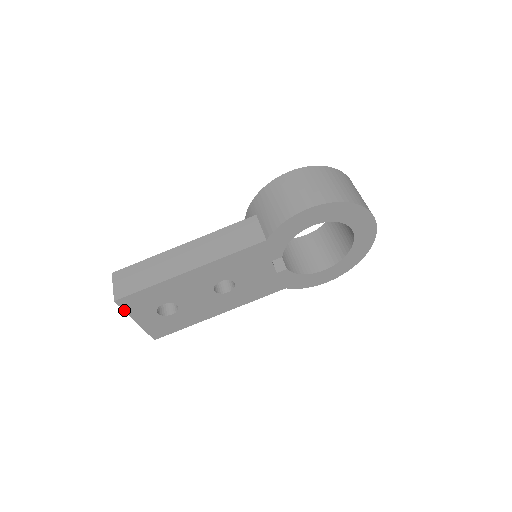
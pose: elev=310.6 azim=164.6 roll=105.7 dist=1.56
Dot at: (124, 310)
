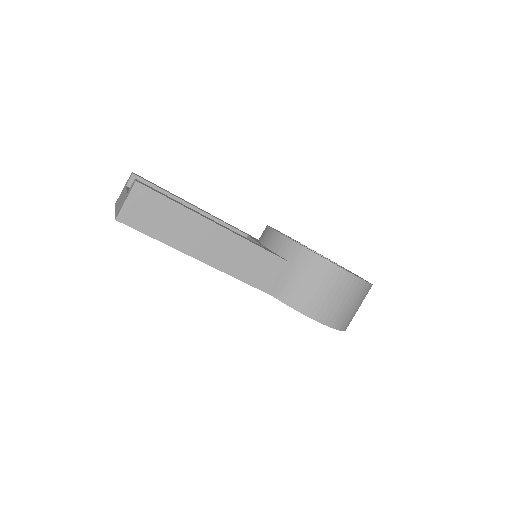
Dot at: occluded
